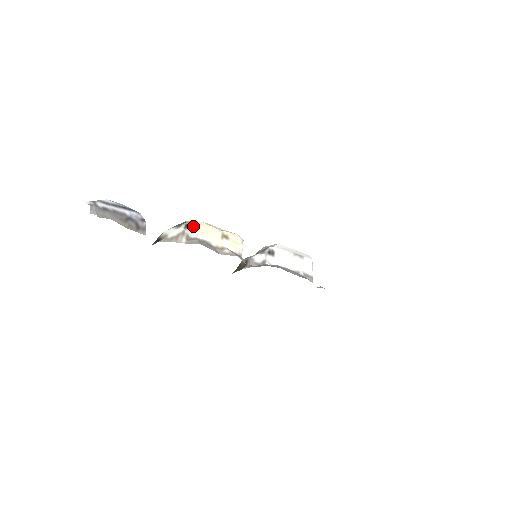
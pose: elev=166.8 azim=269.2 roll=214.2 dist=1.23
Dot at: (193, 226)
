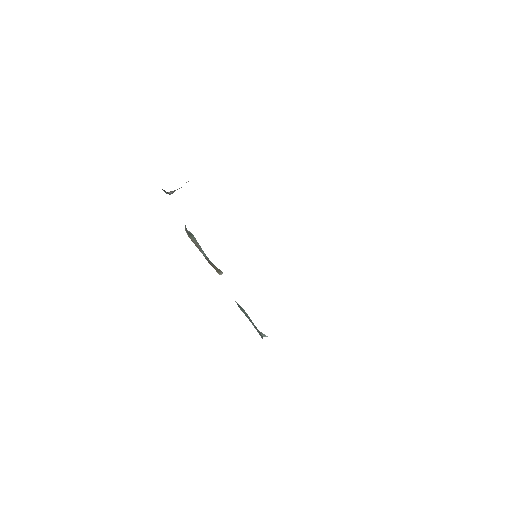
Dot at: occluded
